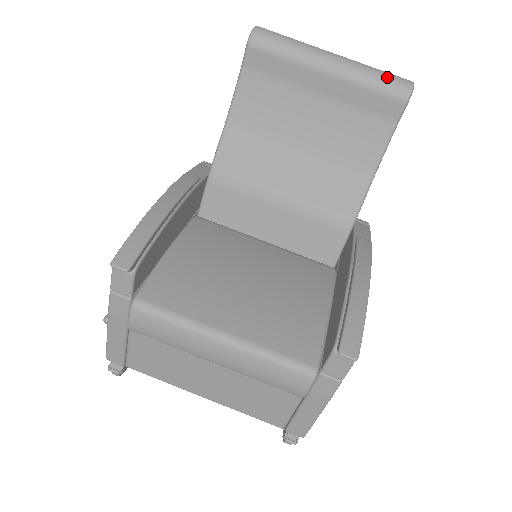
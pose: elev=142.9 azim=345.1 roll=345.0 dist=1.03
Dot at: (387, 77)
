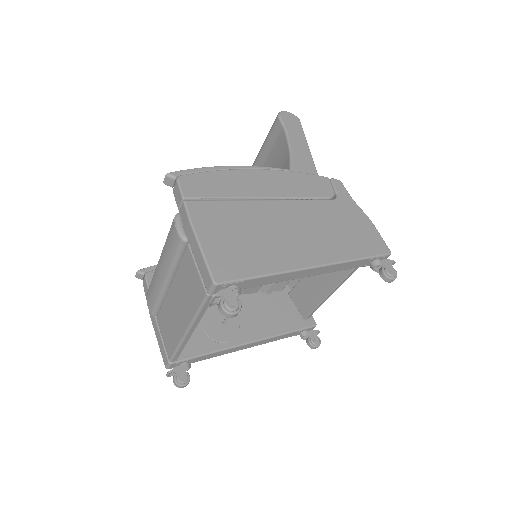
Dot at: occluded
